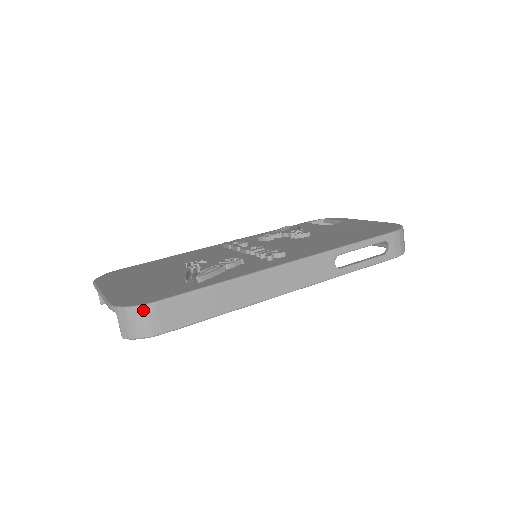
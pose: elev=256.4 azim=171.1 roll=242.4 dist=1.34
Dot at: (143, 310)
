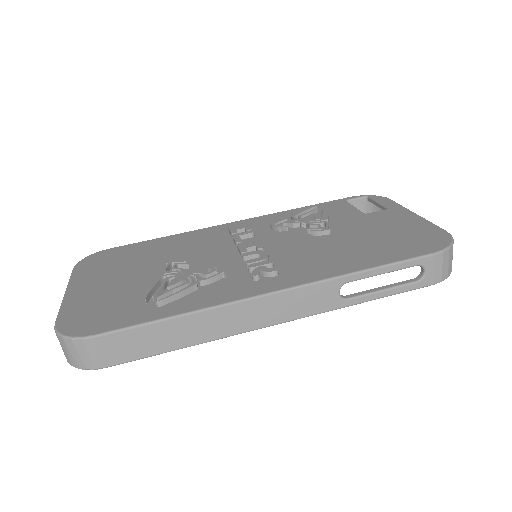
Dot at: (81, 343)
